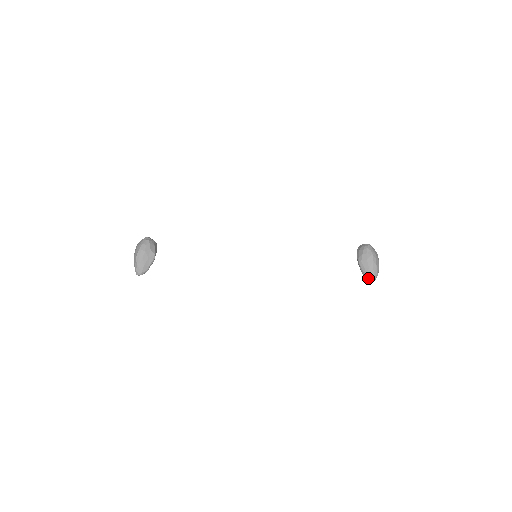
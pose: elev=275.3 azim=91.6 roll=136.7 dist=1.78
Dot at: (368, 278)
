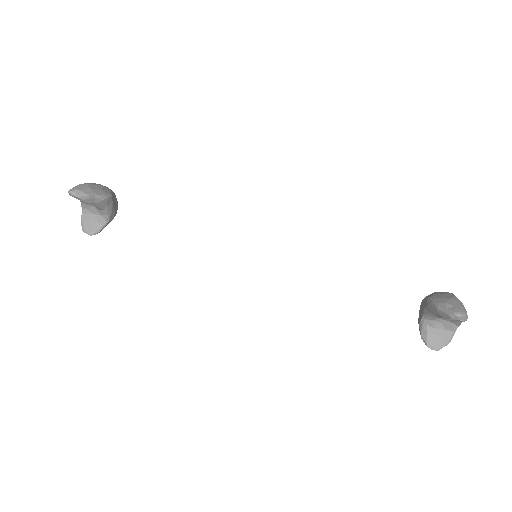
Dot at: (451, 310)
